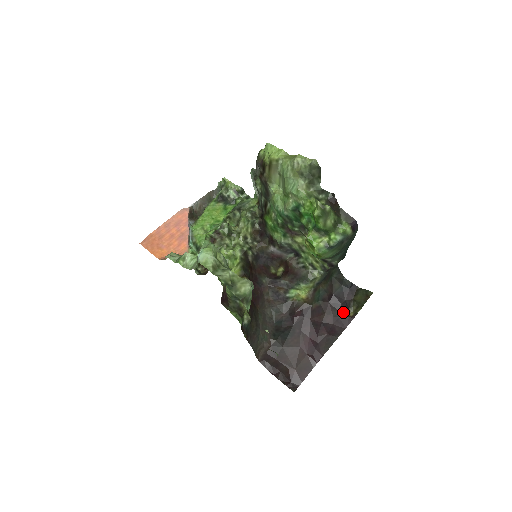
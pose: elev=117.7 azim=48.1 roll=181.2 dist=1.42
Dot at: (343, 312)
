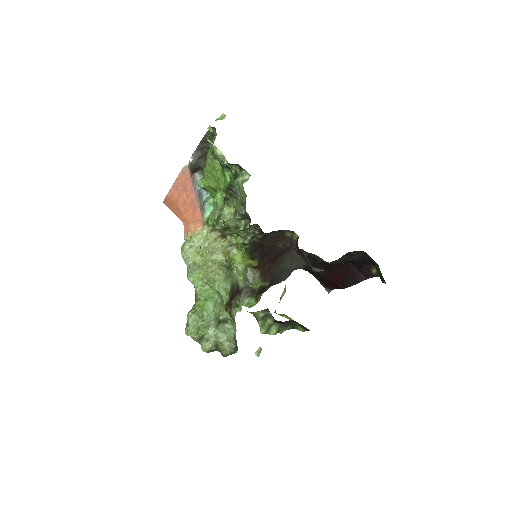
Dot at: (365, 269)
